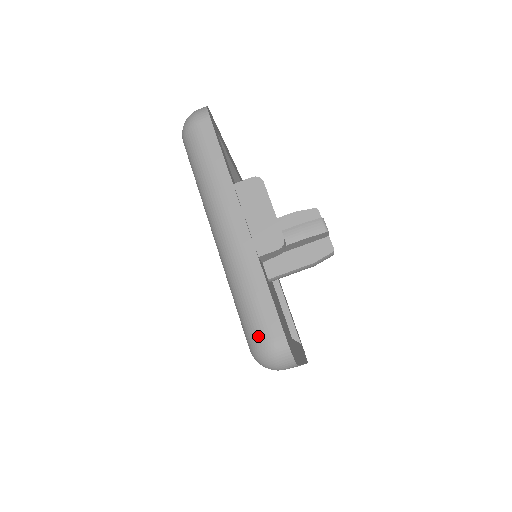
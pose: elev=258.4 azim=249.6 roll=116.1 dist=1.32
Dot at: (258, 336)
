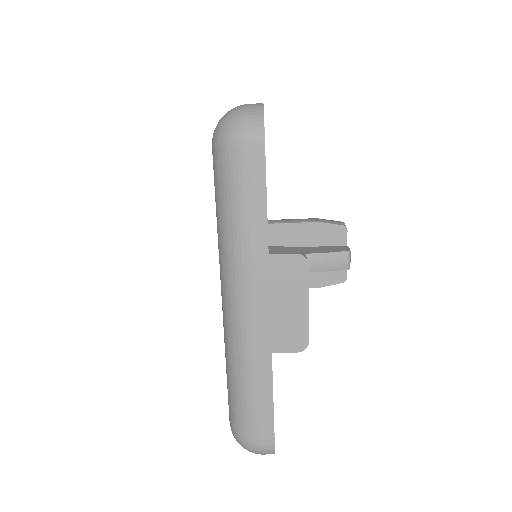
Dot at: (245, 431)
